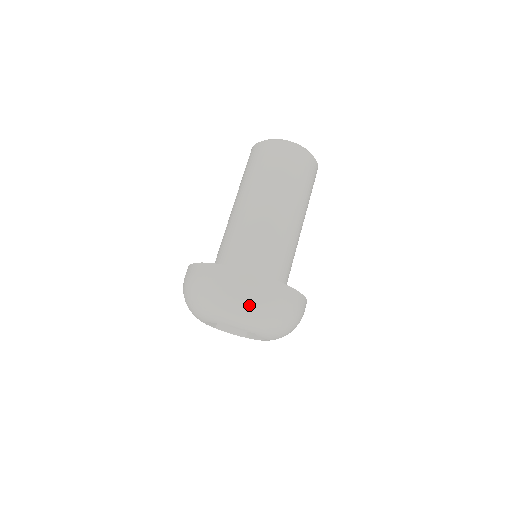
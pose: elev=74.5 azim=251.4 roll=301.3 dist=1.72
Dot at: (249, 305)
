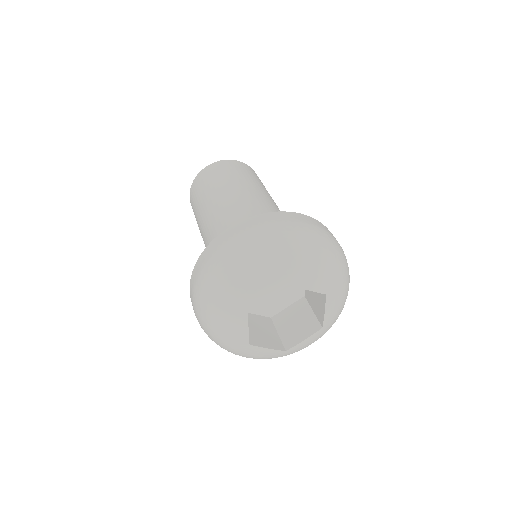
Dot at: (241, 256)
